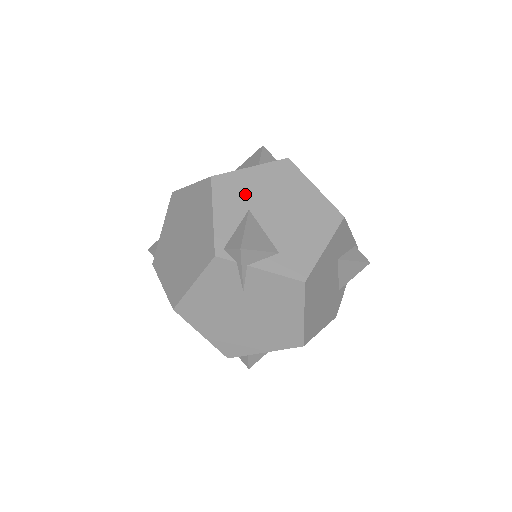
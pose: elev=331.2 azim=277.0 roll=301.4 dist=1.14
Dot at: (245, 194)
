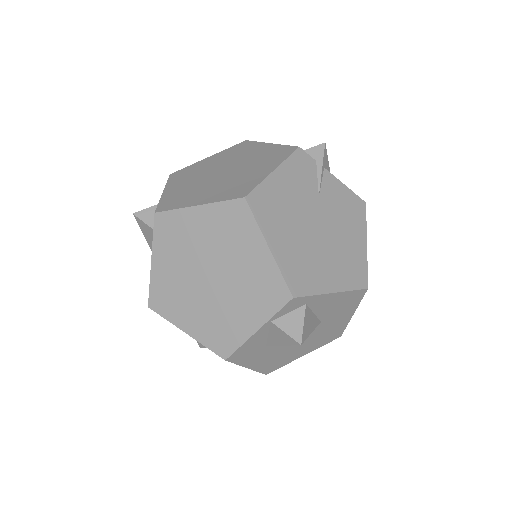
Dot at: occluded
